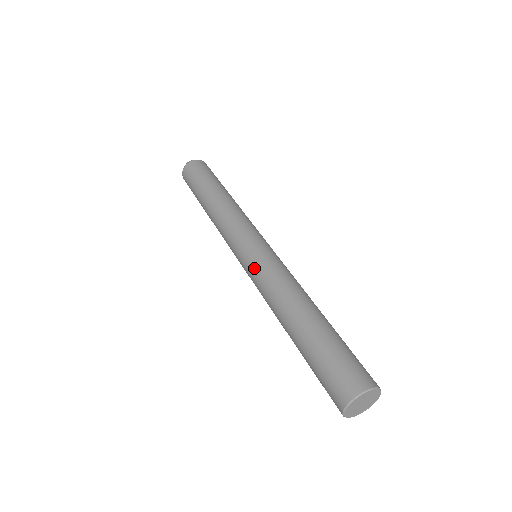
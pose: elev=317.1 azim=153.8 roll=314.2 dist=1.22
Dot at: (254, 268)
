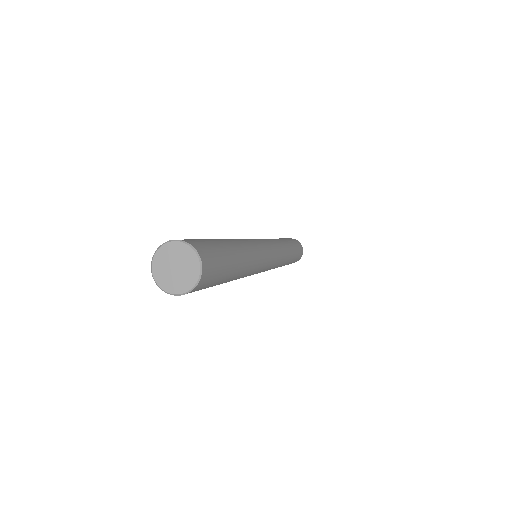
Dot at: occluded
